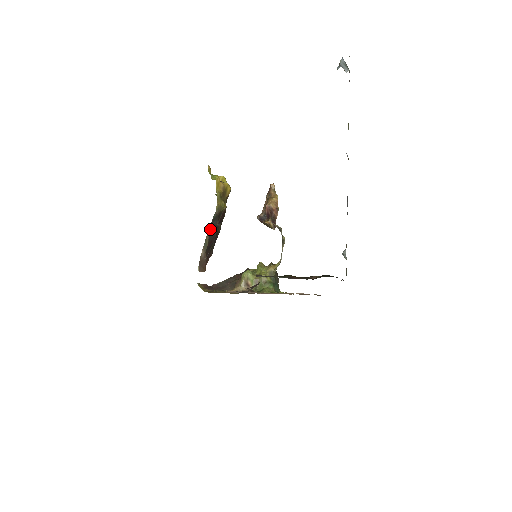
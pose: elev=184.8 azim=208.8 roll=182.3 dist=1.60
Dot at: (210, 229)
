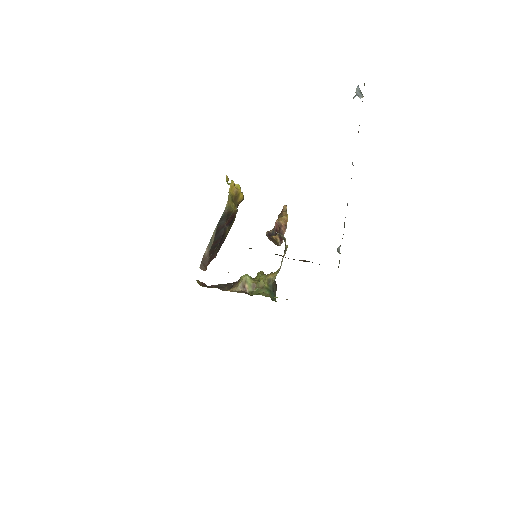
Dot at: (217, 228)
